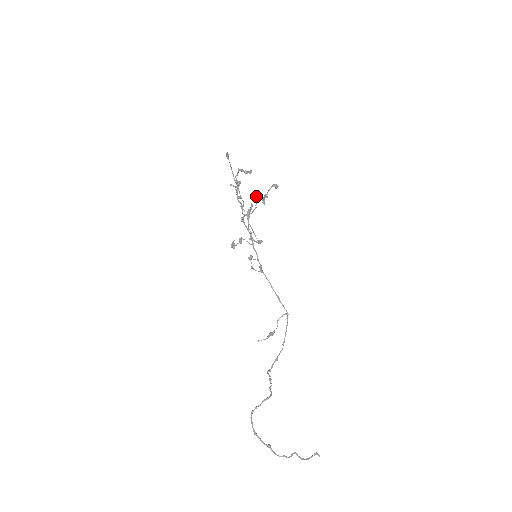
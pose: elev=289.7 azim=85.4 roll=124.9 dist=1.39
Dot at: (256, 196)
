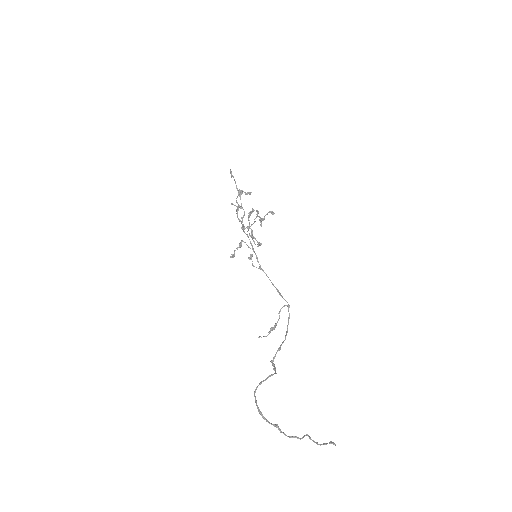
Dot at: occluded
